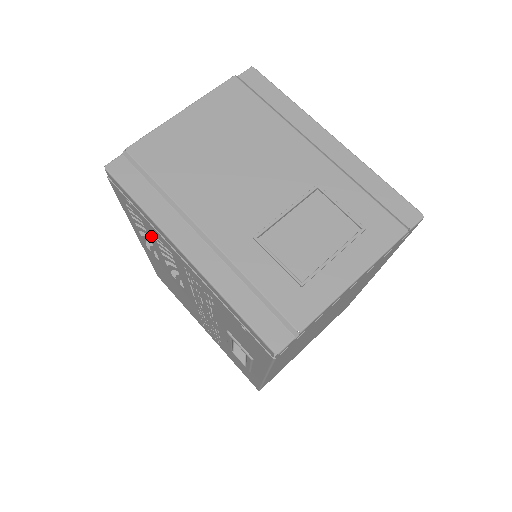
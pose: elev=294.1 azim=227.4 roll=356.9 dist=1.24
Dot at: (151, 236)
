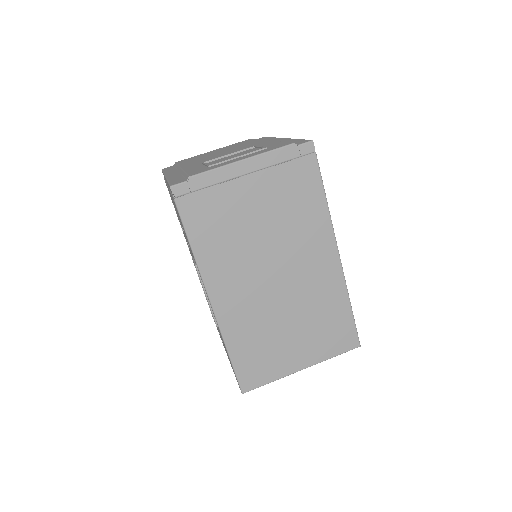
Dot at: occluded
